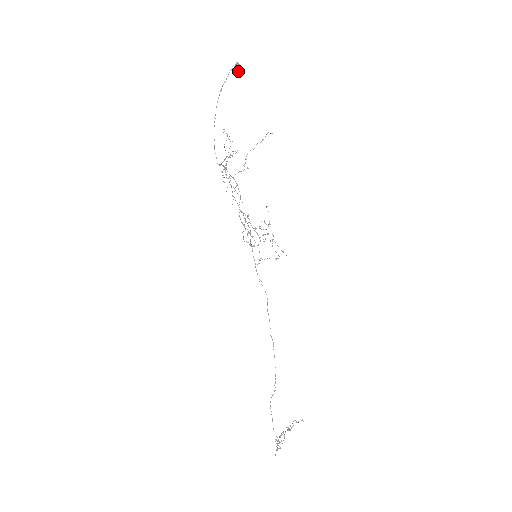
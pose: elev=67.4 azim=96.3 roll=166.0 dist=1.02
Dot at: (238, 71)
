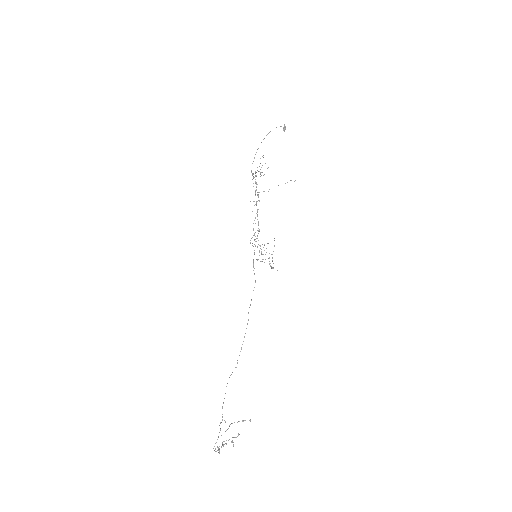
Dot at: (283, 130)
